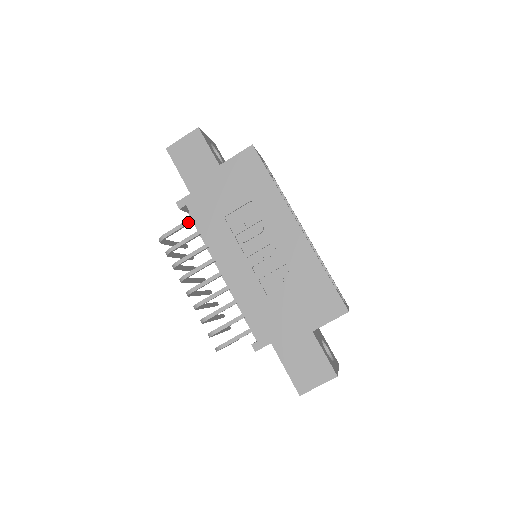
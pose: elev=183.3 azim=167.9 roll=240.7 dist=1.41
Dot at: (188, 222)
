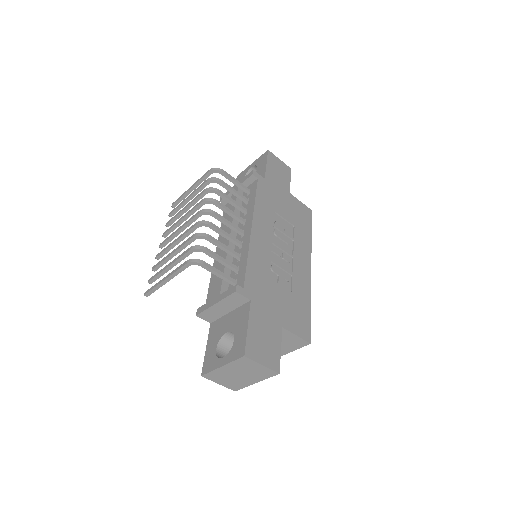
Dot at: (244, 187)
